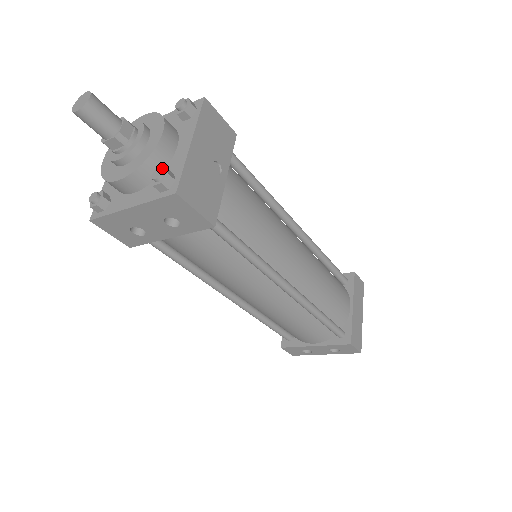
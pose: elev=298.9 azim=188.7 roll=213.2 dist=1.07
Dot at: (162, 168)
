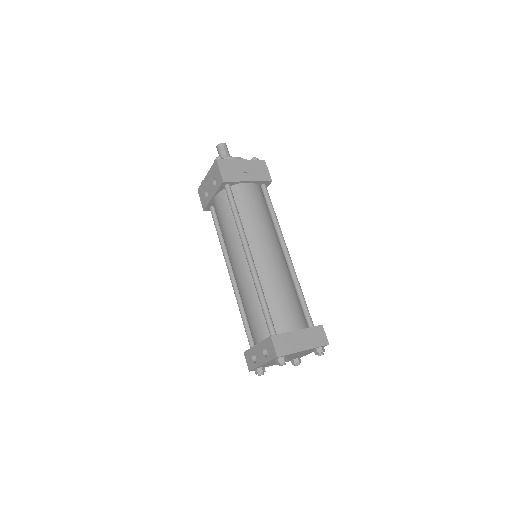
Dot at: occluded
